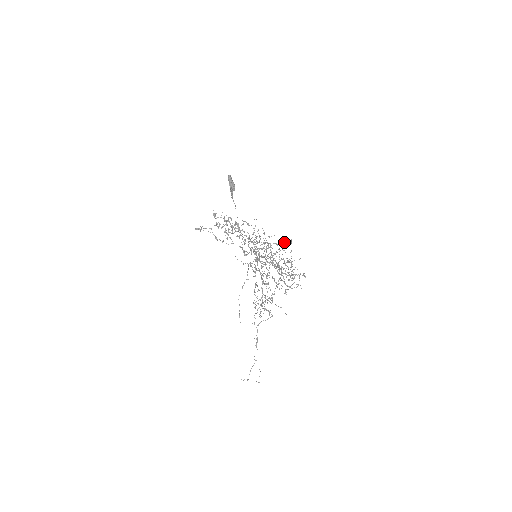
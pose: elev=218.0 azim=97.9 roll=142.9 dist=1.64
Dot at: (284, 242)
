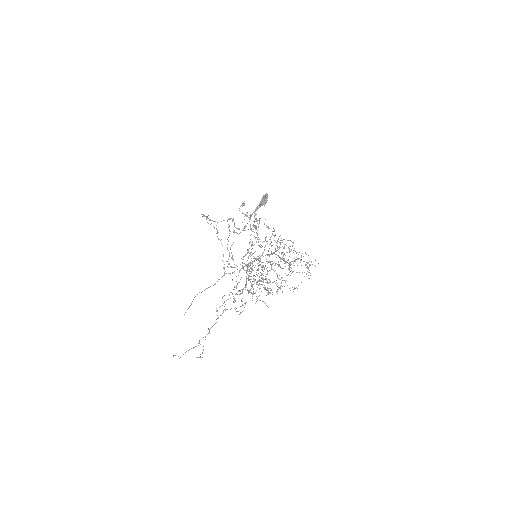
Dot at: (297, 252)
